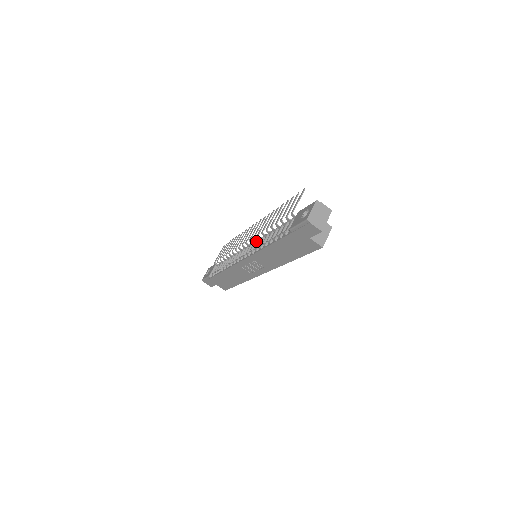
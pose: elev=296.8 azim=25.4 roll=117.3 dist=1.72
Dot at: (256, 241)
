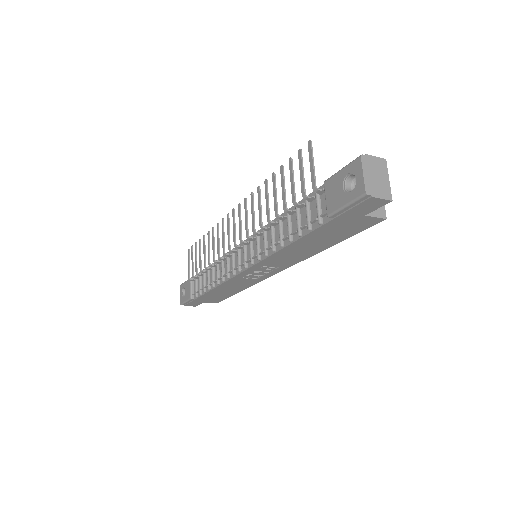
Dot at: (252, 239)
